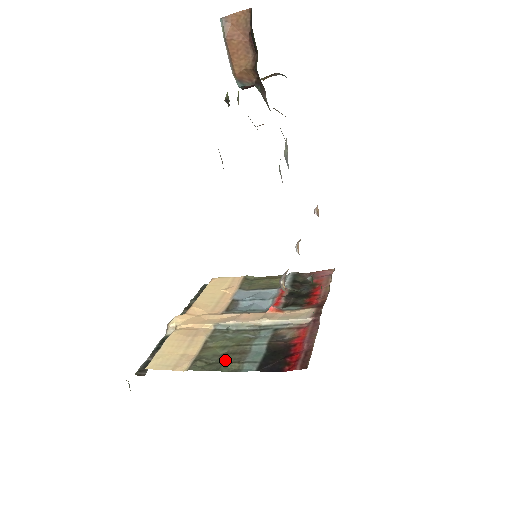
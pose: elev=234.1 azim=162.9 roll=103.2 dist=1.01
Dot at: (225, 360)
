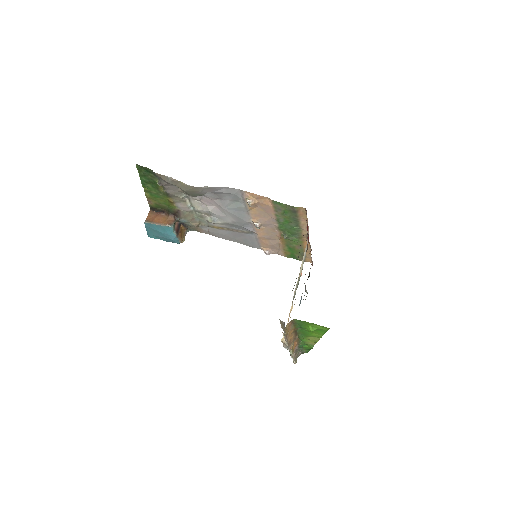
Dot at: occluded
